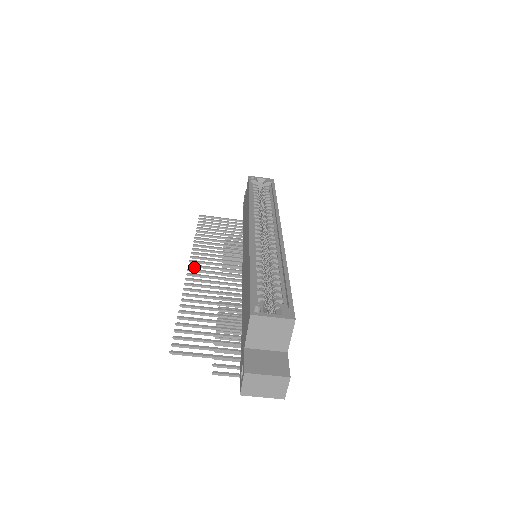
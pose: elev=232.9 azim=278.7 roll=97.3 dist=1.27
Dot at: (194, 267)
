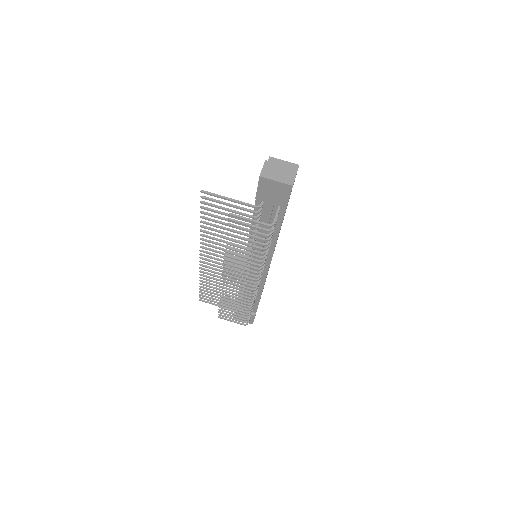
Dot at: (204, 259)
